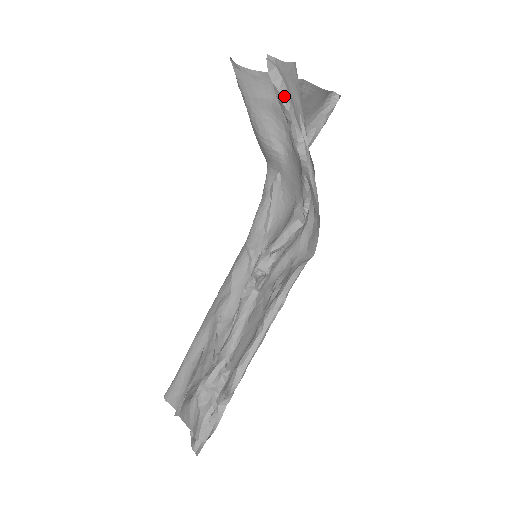
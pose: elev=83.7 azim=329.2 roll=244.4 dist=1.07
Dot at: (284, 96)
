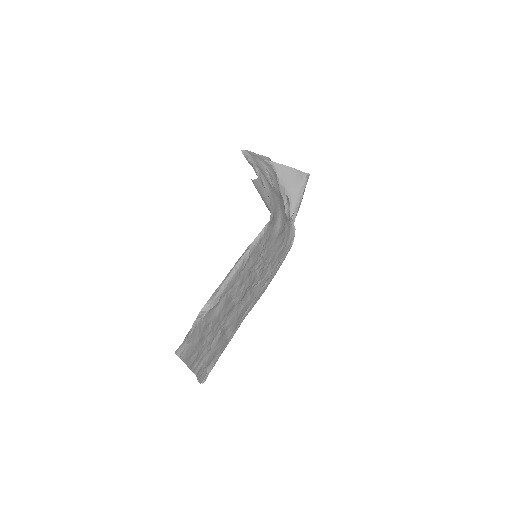
Dot at: (250, 159)
